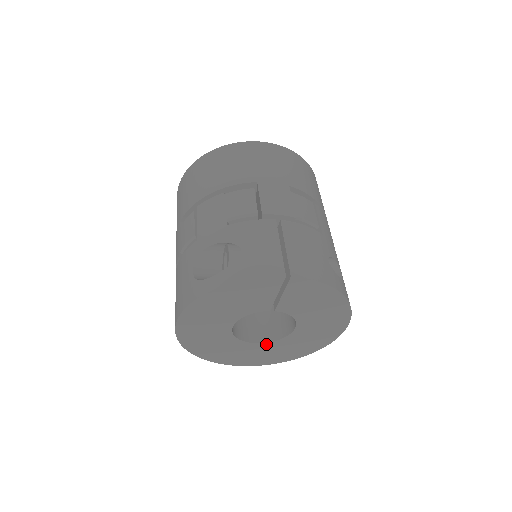
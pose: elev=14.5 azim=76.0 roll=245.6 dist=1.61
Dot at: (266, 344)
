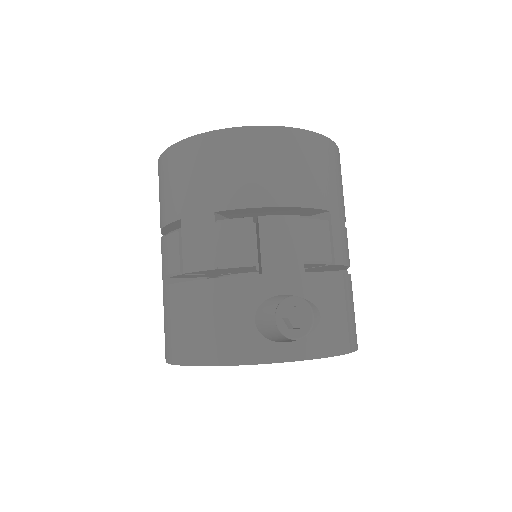
Dot at: occluded
